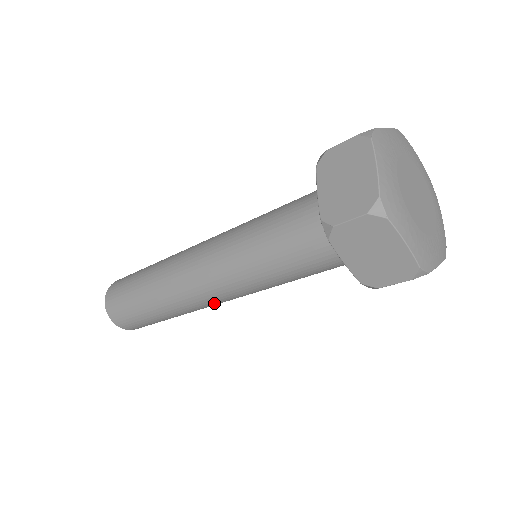
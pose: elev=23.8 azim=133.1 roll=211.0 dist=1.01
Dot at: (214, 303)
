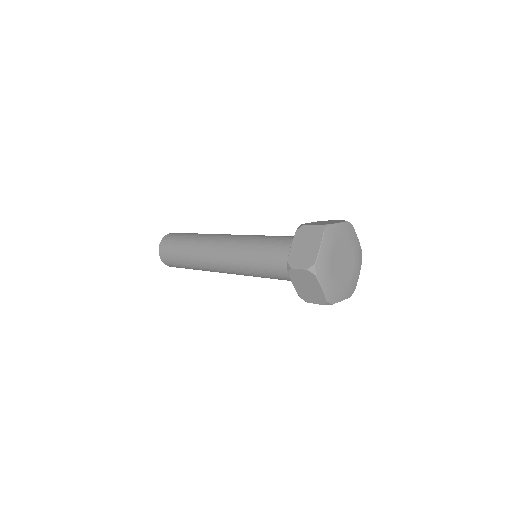
Dot at: occluded
